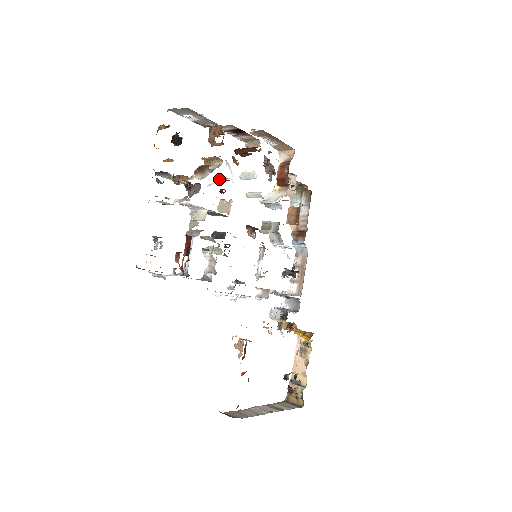
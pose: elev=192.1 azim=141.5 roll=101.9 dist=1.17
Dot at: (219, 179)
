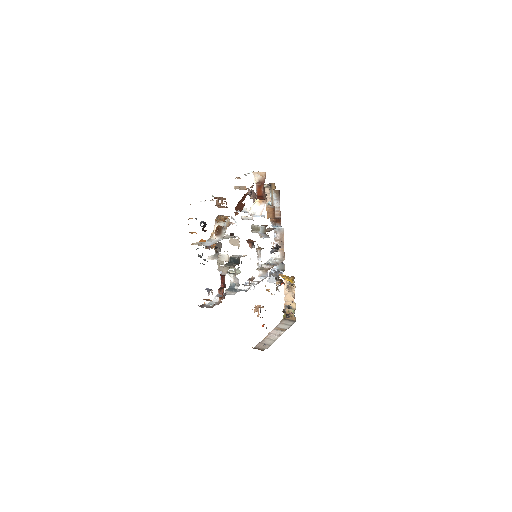
Dot at: occluded
